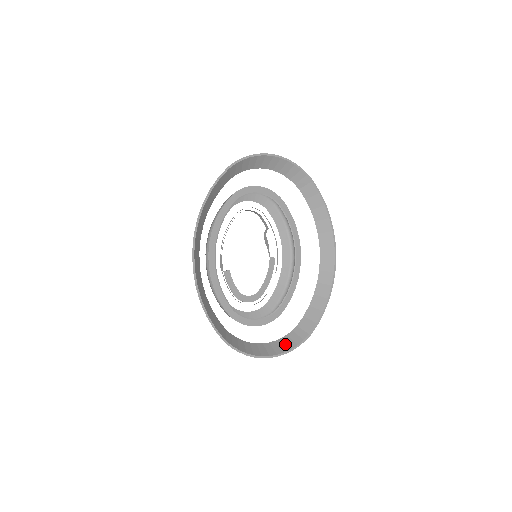
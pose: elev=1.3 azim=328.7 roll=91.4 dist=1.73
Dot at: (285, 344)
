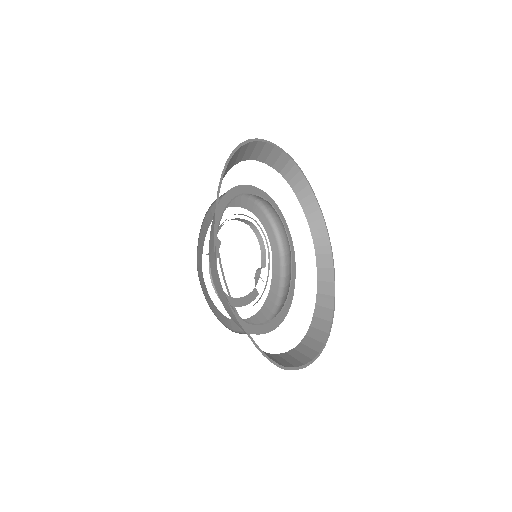
Dot at: occluded
